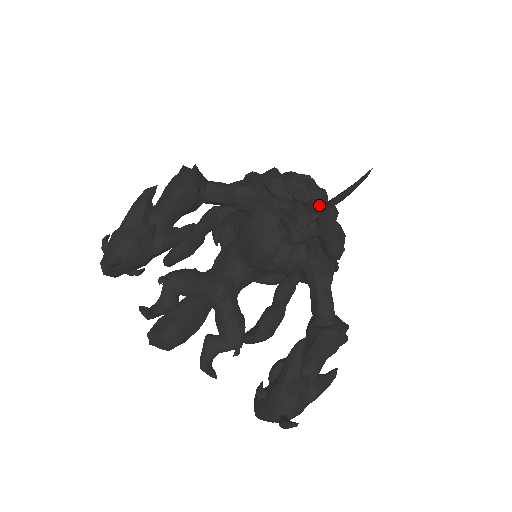
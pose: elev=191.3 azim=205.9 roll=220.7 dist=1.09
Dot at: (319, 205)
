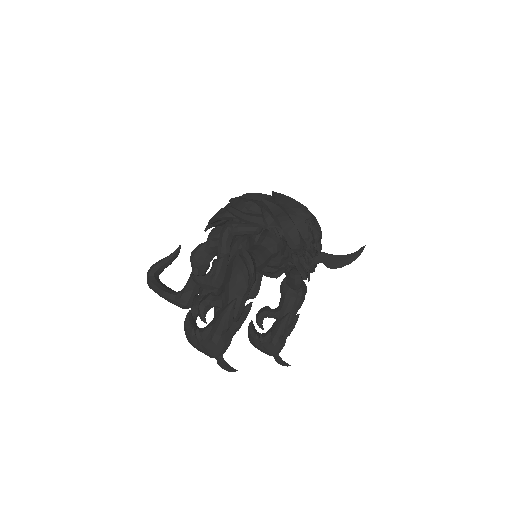
Dot at: (319, 249)
